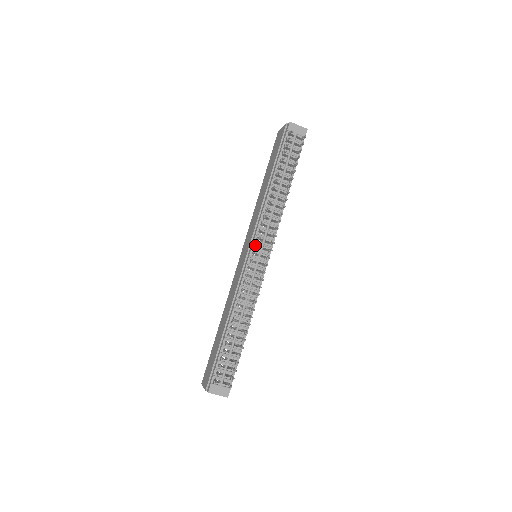
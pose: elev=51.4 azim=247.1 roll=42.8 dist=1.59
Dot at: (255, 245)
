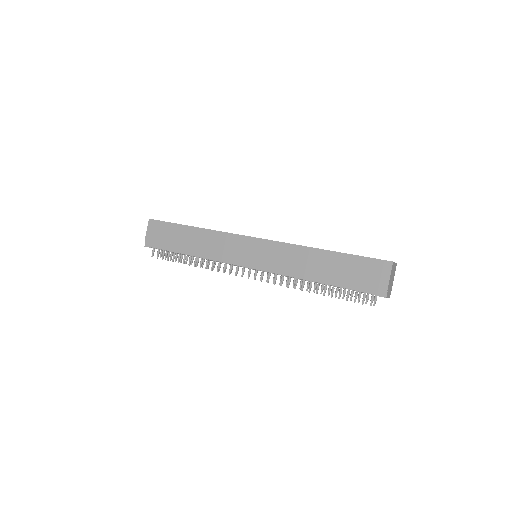
Dot at: (255, 276)
